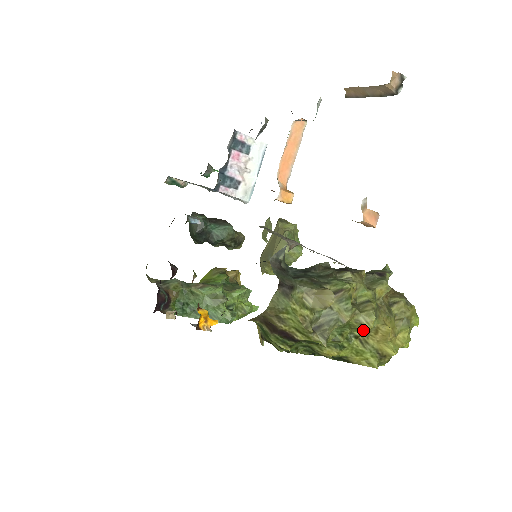
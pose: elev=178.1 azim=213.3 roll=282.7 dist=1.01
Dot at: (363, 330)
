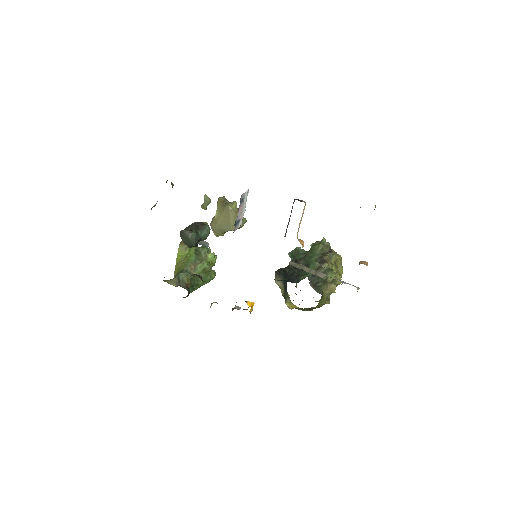
Dot at: occluded
